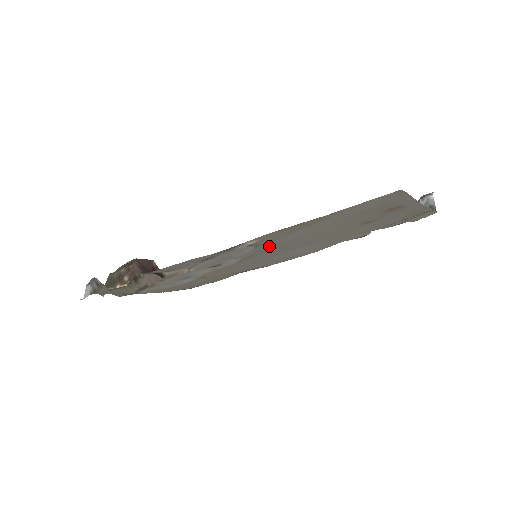
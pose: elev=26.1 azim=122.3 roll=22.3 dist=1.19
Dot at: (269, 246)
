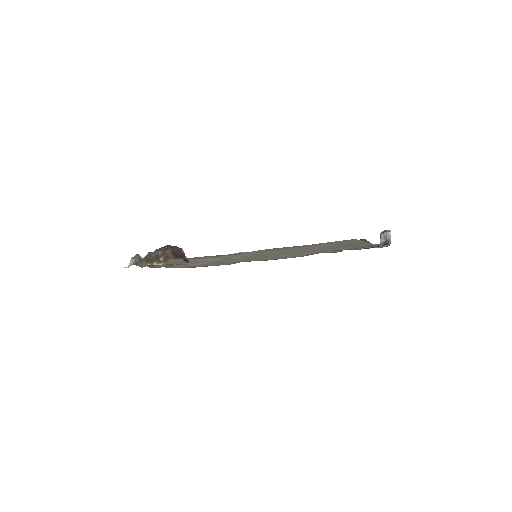
Dot at: (266, 253)
